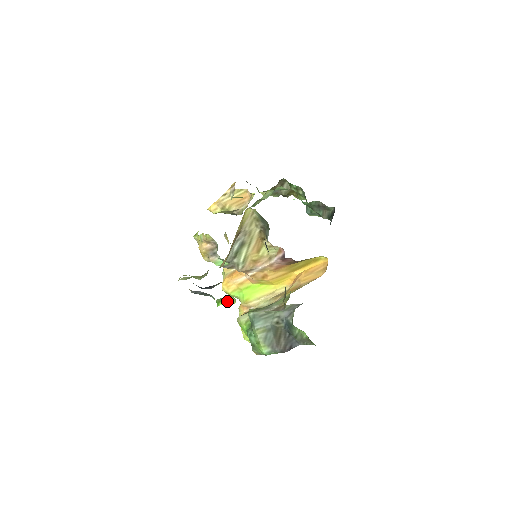
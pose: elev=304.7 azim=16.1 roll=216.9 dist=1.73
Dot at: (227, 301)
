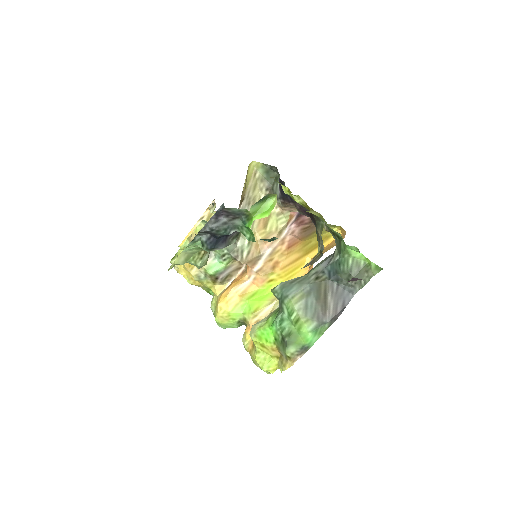
Dot at: (263, 211)
